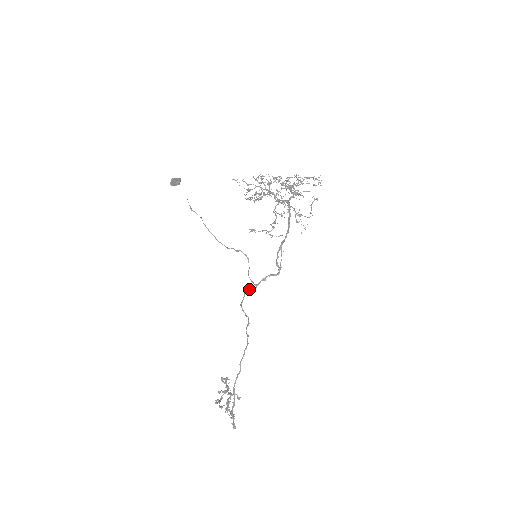
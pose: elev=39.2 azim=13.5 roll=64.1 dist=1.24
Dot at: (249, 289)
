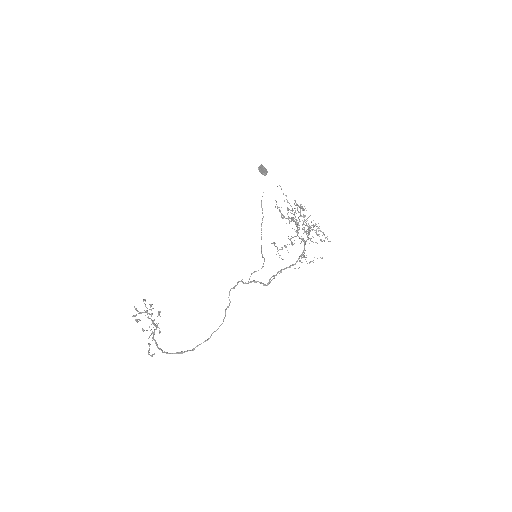
Dot at: (242, 281)
